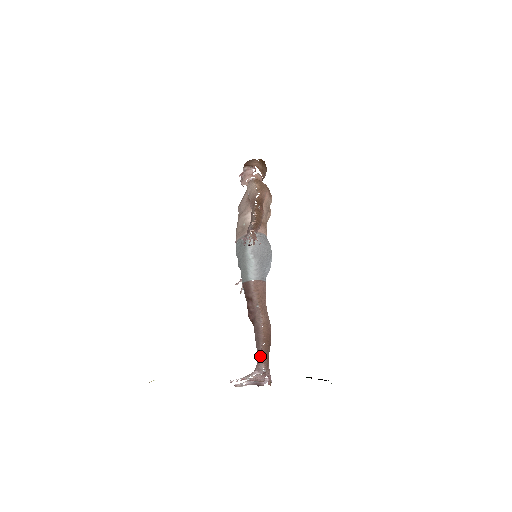
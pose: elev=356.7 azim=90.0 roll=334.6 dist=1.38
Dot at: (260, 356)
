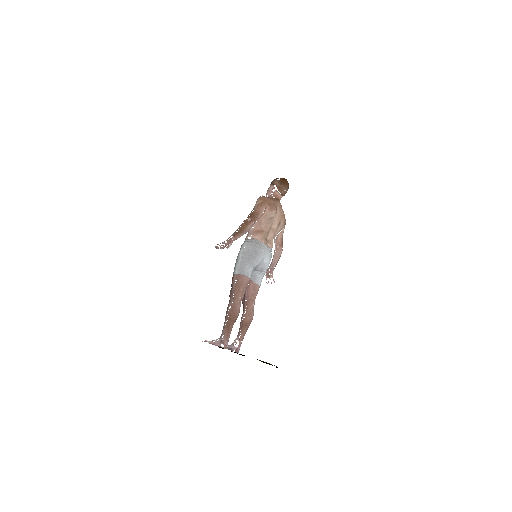
Dot at: (223, 329)
